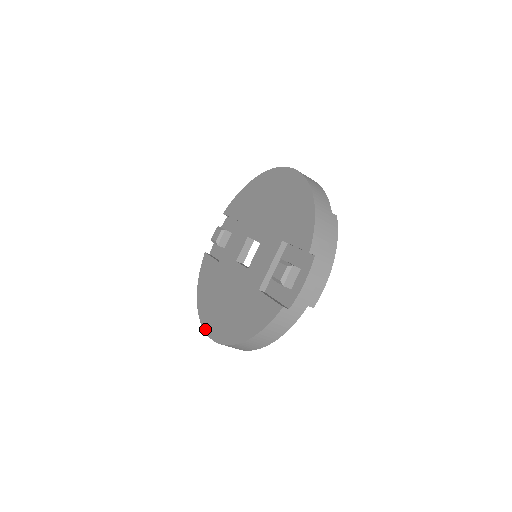
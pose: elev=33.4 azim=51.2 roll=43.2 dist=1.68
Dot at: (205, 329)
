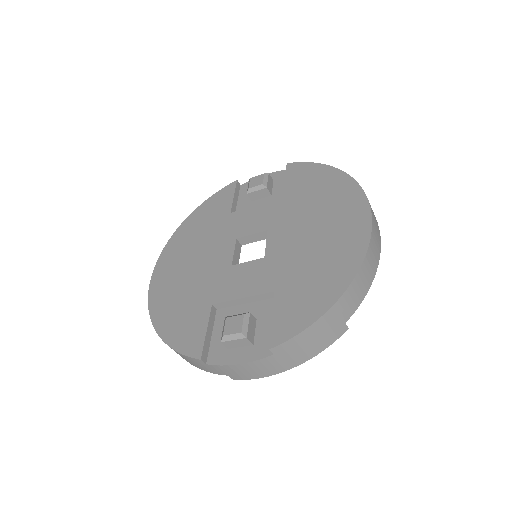
Dot at: (158, 262)
